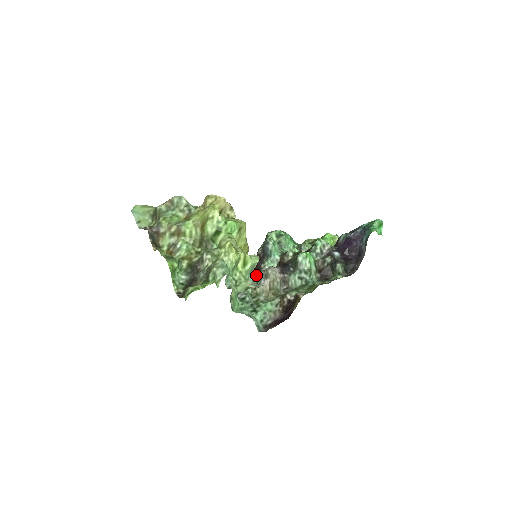
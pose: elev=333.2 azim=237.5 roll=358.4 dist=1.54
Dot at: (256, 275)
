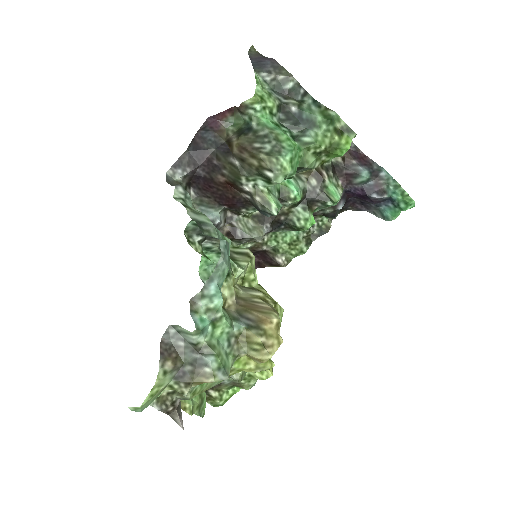
Dot at: (237, 240)
